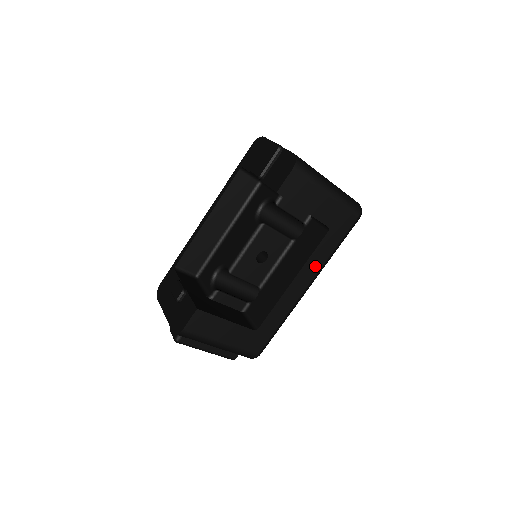
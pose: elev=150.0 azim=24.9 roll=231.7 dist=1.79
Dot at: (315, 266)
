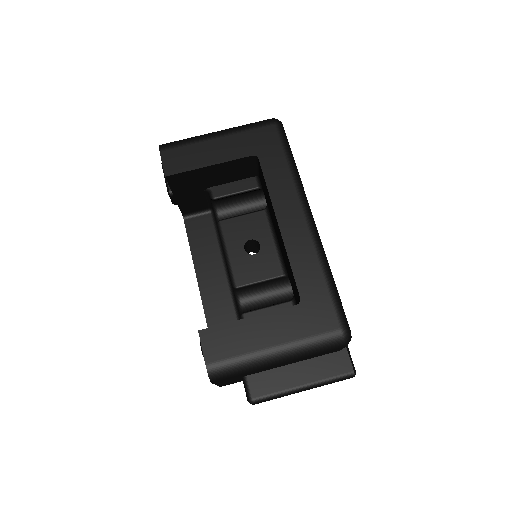
Dot at: (286, 193)
